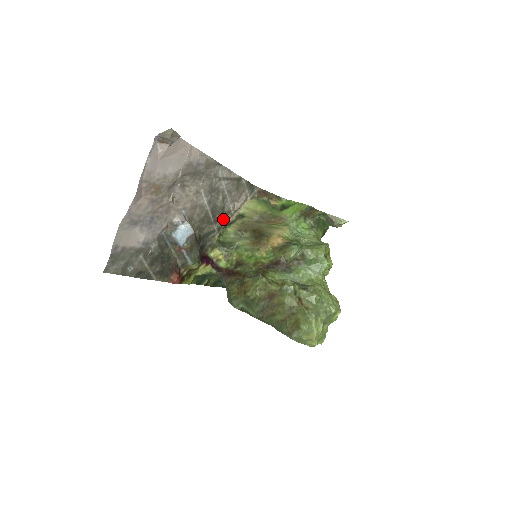
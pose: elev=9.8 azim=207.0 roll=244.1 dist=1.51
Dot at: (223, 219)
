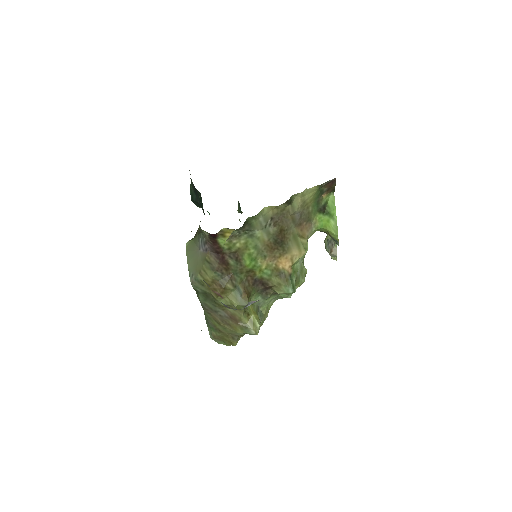
Dot at: occluded
